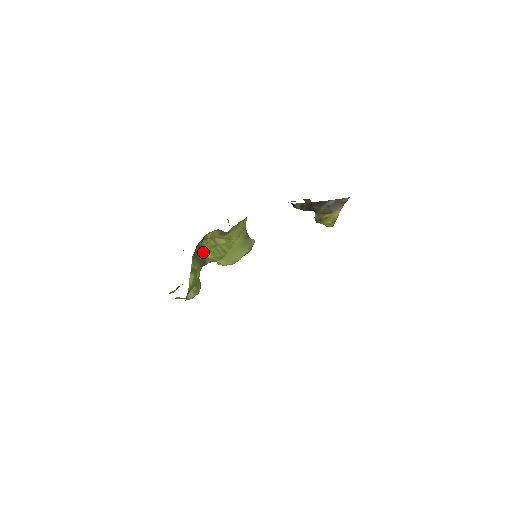
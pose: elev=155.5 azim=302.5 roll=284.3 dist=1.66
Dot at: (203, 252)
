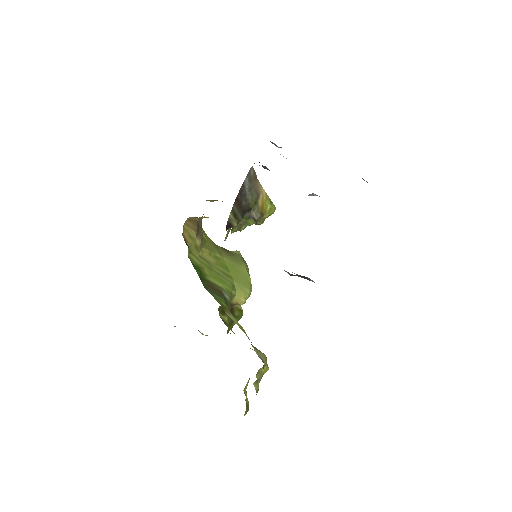
Dot at: (208, 280)
